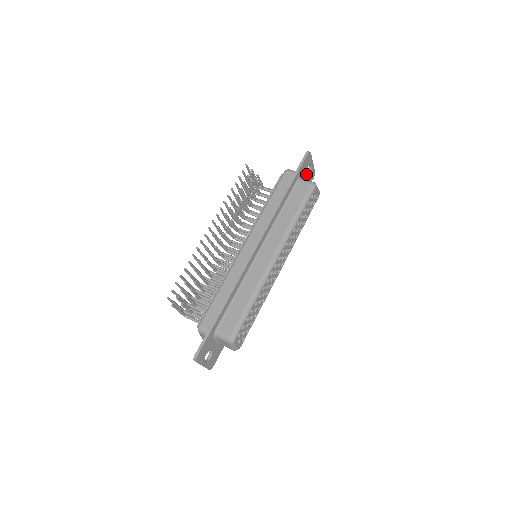
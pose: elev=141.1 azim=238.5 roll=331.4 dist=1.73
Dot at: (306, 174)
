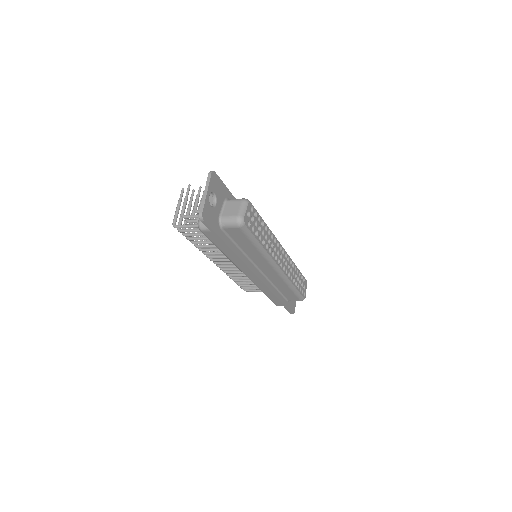
Dot at: occluded
